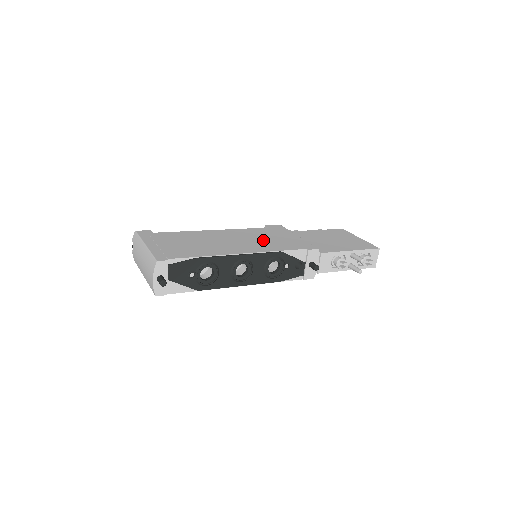
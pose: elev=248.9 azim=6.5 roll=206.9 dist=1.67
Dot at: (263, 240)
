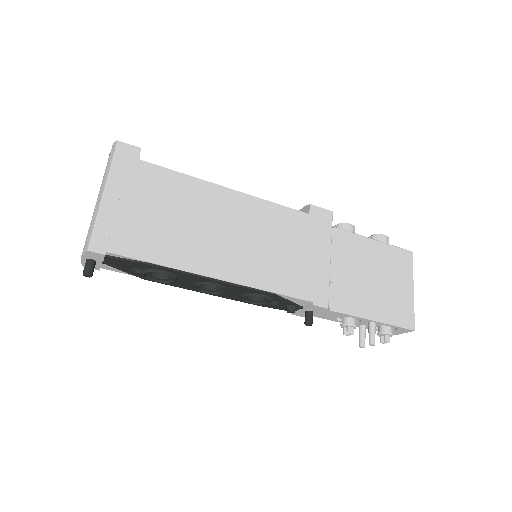
Dot at: (273, 251)
